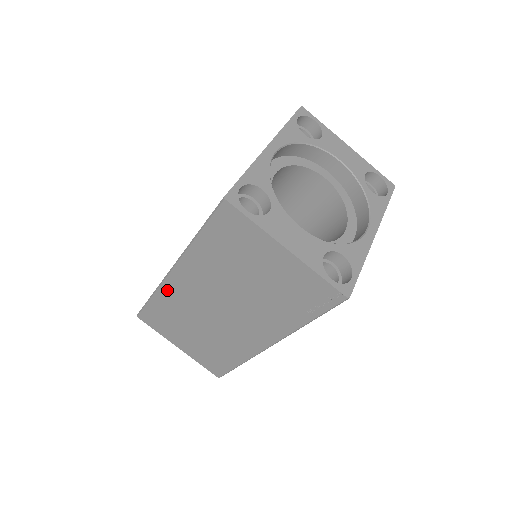
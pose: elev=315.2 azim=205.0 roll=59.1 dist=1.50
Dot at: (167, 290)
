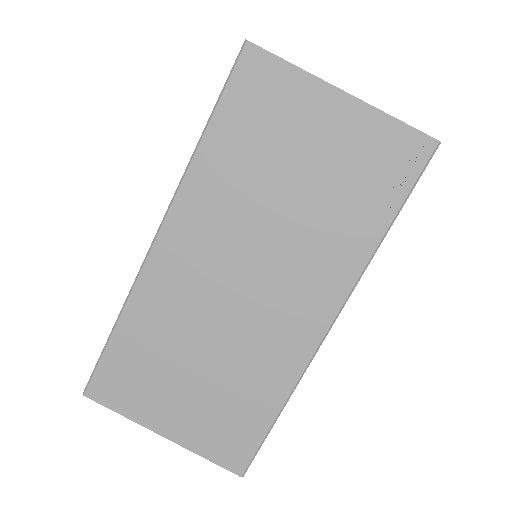
Dot at: (147, 287)
